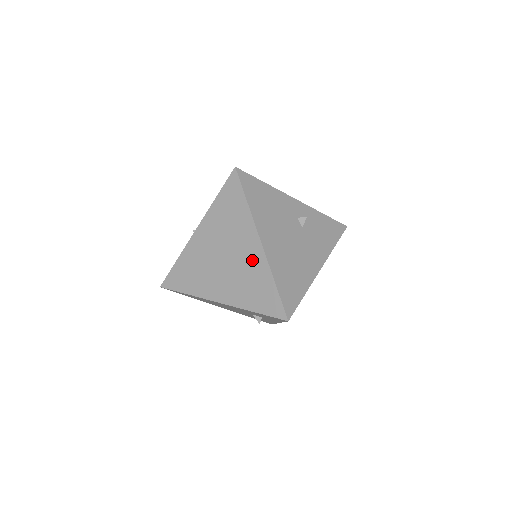
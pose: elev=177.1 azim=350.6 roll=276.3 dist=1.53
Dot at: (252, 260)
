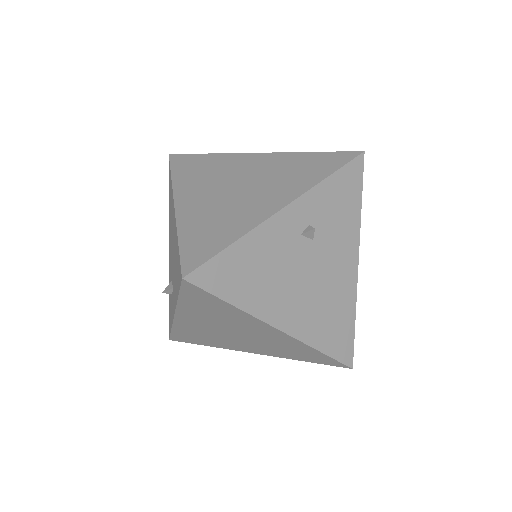
Dot at: (277, 339)
